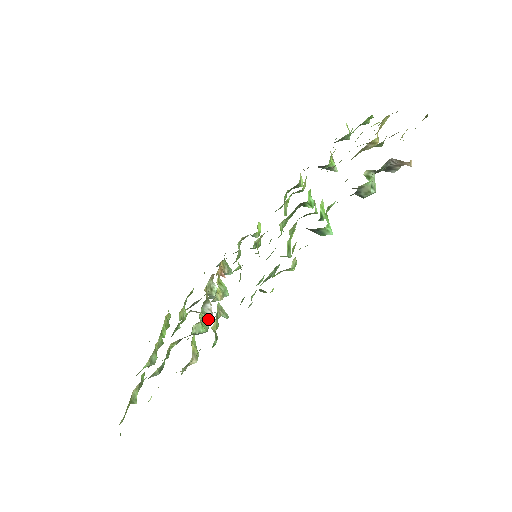
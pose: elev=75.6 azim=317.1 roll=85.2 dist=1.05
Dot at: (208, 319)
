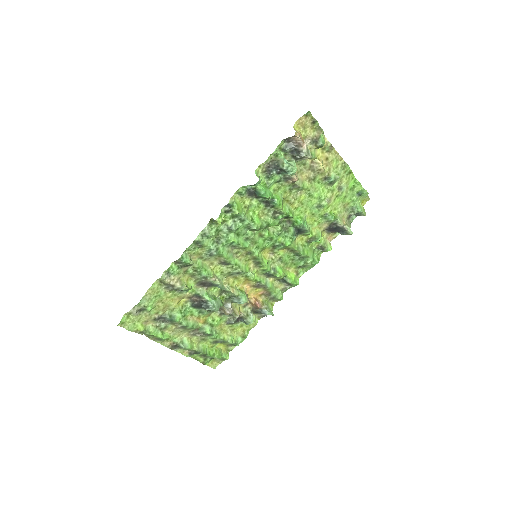
Dot at: (217, 299)
